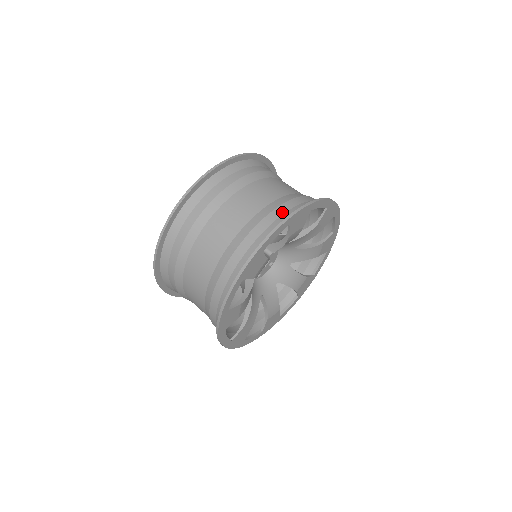
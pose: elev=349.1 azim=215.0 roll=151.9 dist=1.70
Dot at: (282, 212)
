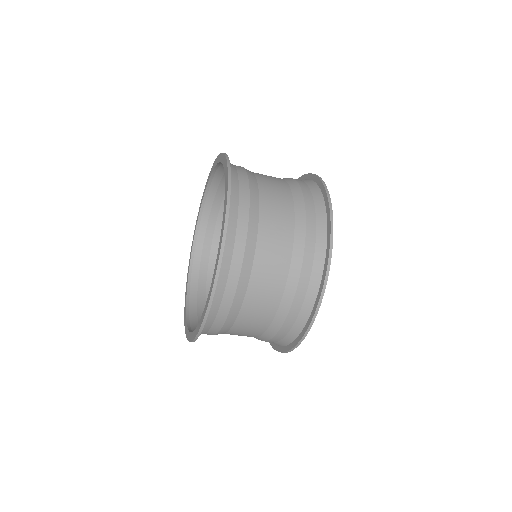
Dot at: (313, 207)
